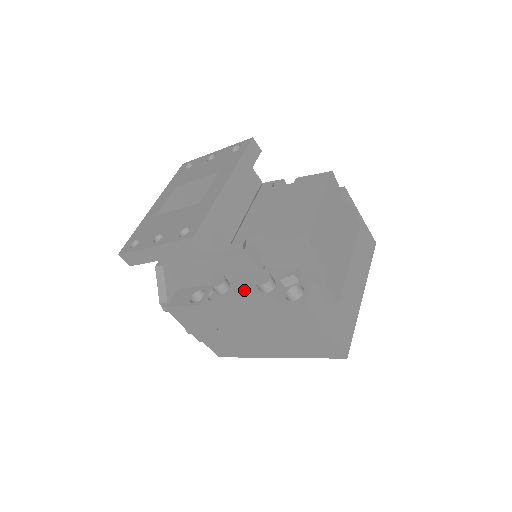
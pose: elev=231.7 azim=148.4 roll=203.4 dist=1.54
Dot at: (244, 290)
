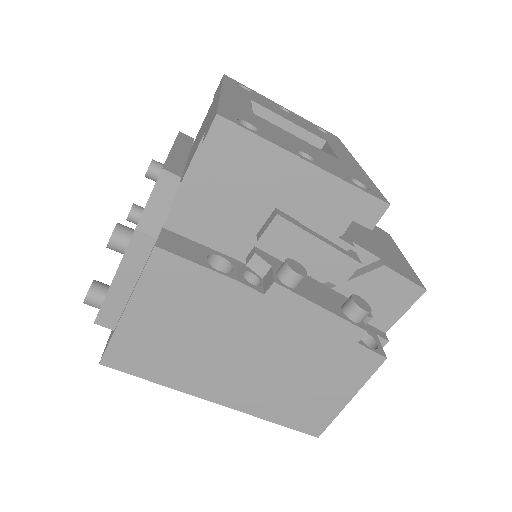
Dot at: (323, 301)
